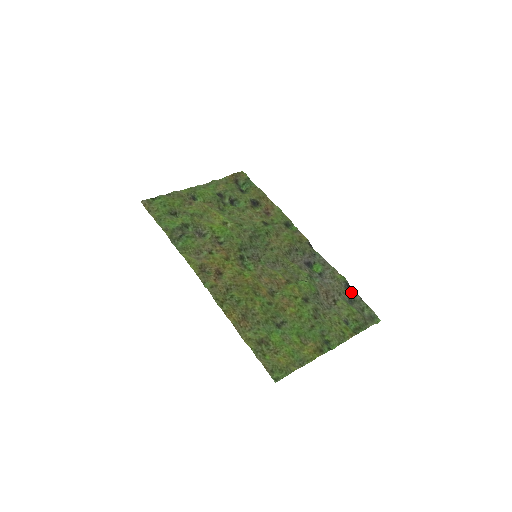
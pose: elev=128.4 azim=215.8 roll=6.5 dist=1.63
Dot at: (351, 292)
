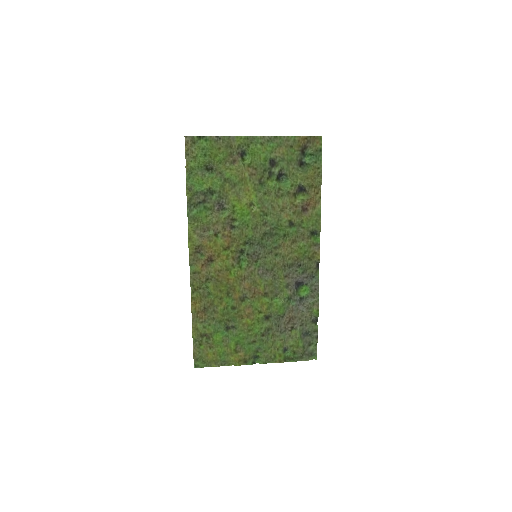
Dot at: (313, 327)
